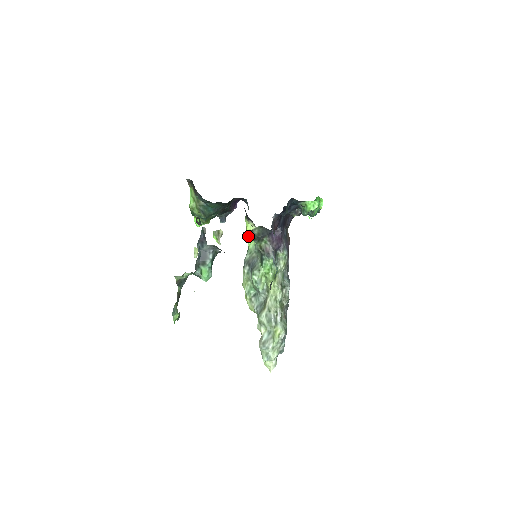
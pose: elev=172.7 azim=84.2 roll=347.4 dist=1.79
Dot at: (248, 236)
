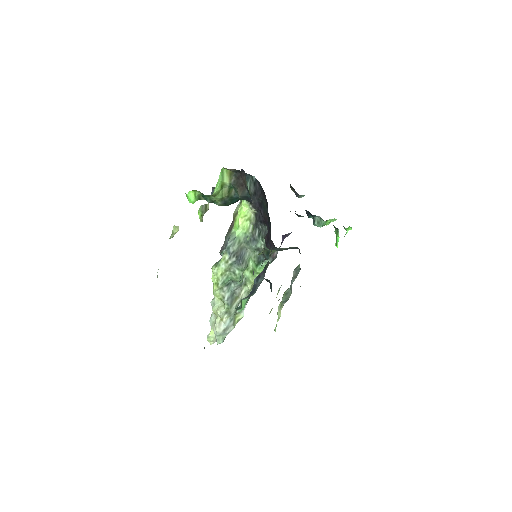
Dot at: (273, 248)
